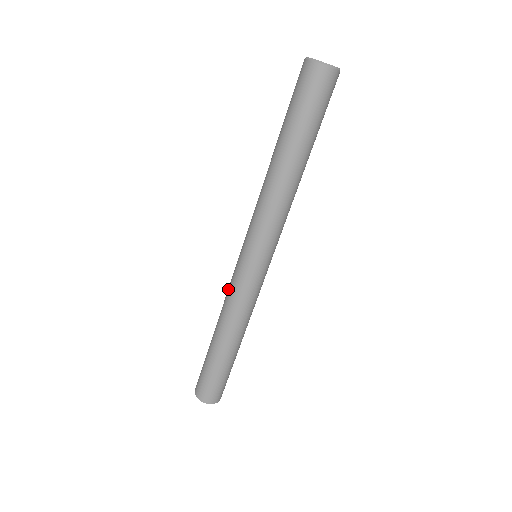
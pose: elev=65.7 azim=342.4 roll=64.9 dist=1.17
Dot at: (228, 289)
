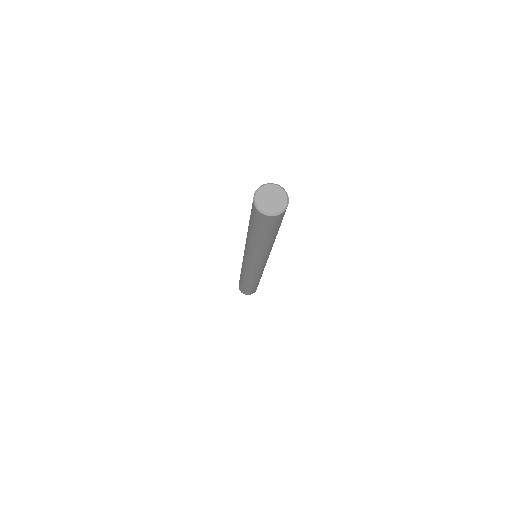
Dot at: (242, 265)
